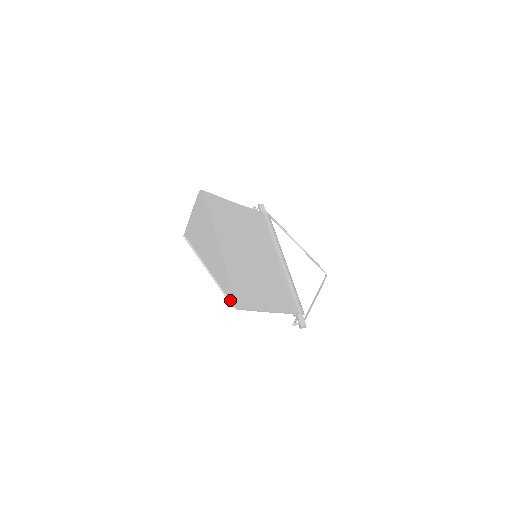
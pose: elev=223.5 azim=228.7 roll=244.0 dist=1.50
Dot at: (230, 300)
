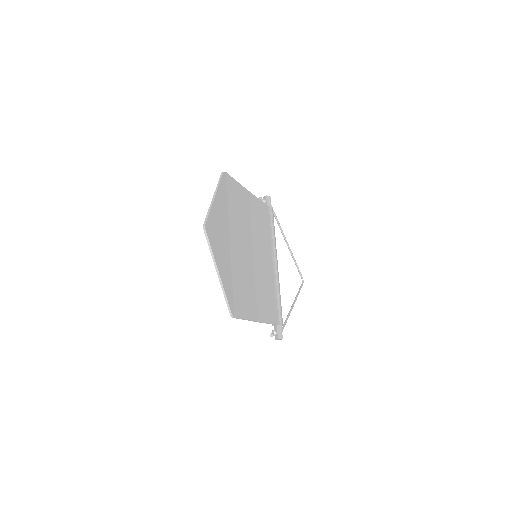
Dot at: (230, 307)
